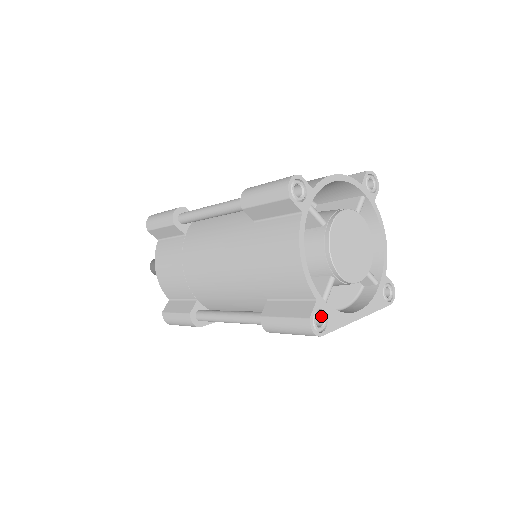
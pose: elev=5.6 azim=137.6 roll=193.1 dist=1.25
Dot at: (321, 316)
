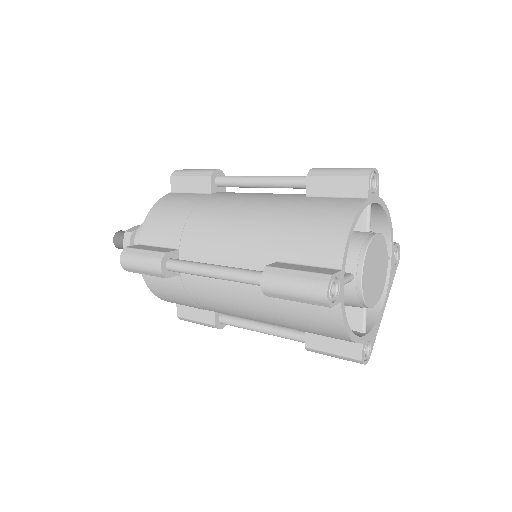
Dot at: (366, 345)
